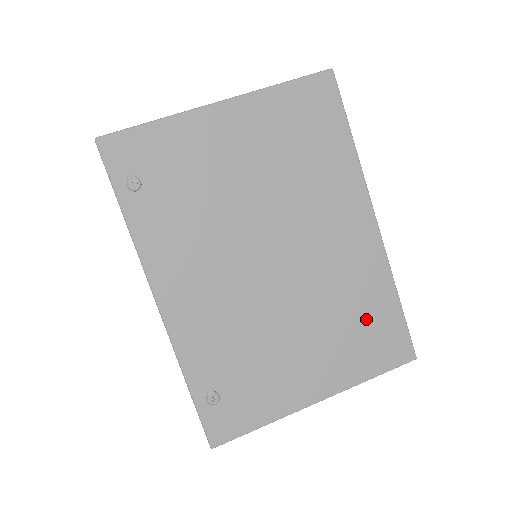
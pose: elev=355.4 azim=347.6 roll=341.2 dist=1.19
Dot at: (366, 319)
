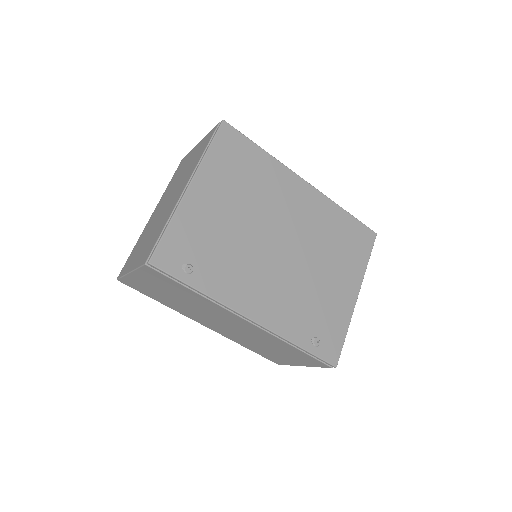
Dot at: (343, 235)
